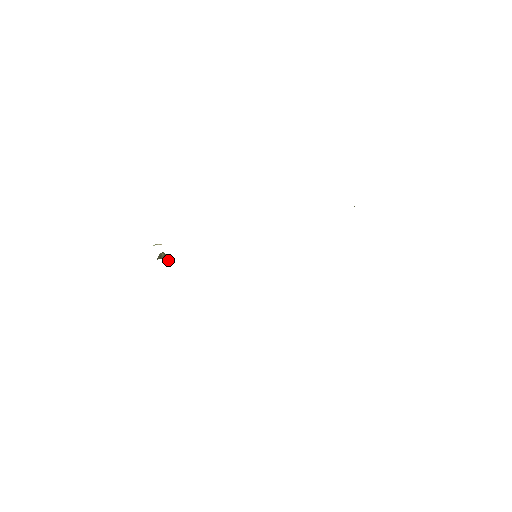
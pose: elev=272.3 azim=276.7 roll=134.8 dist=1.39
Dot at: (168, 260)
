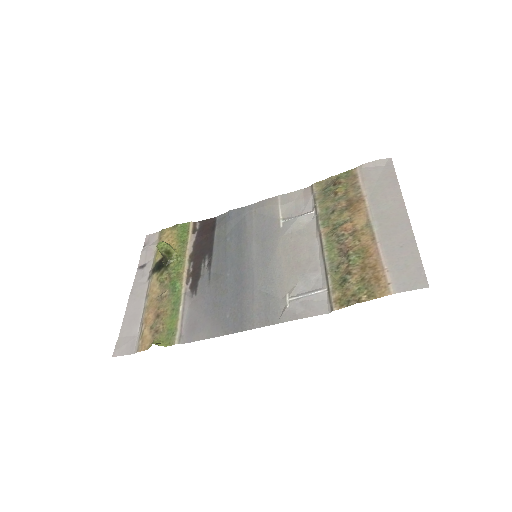
Dot at: (170, 249)
